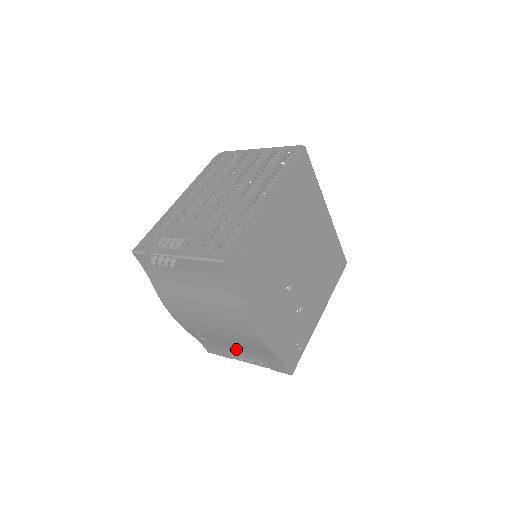
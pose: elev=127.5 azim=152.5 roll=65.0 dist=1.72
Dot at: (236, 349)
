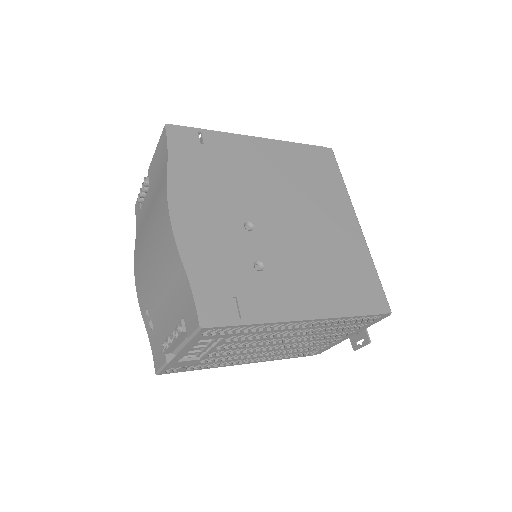
Dot at: (167, 315)
